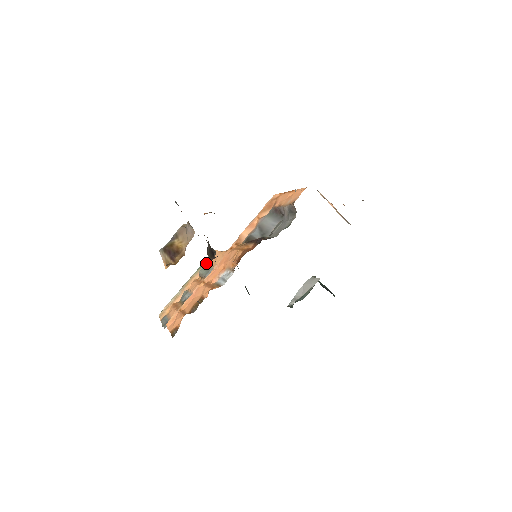
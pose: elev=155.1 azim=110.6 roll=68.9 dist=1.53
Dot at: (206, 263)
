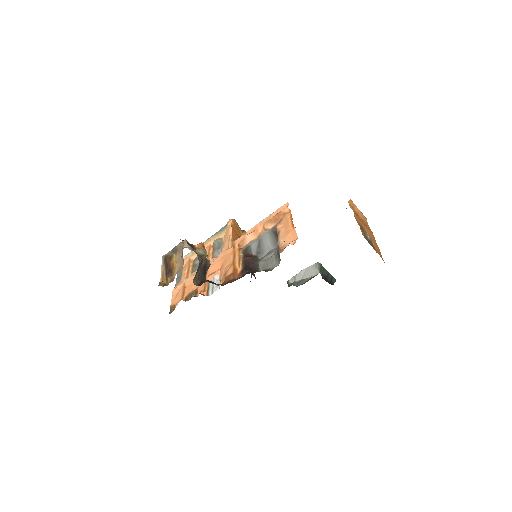
Dot at: (222, 232)
